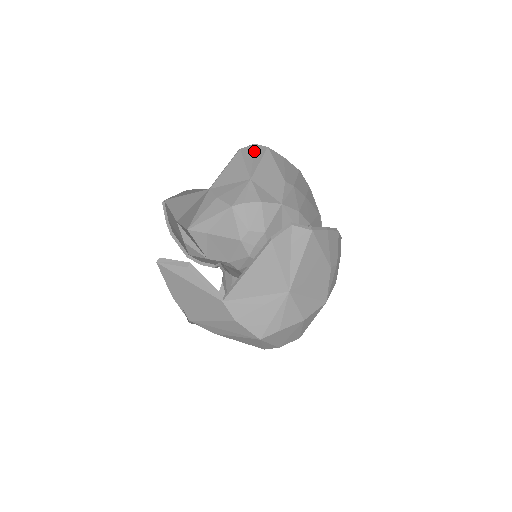
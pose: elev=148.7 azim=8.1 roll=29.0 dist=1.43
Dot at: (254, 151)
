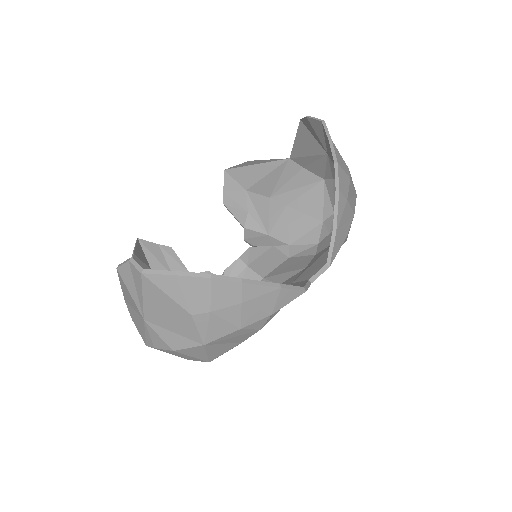
Dot at: (311, 124)
